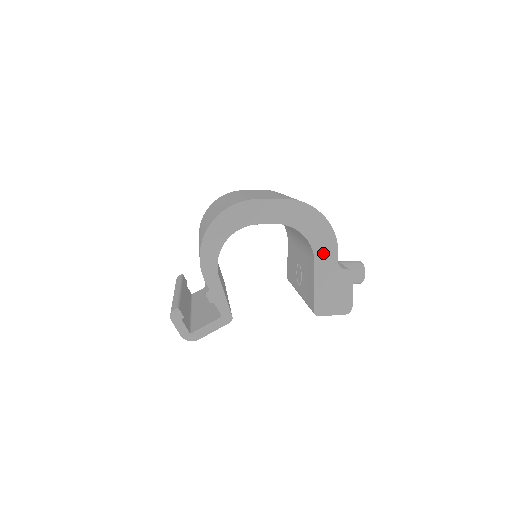
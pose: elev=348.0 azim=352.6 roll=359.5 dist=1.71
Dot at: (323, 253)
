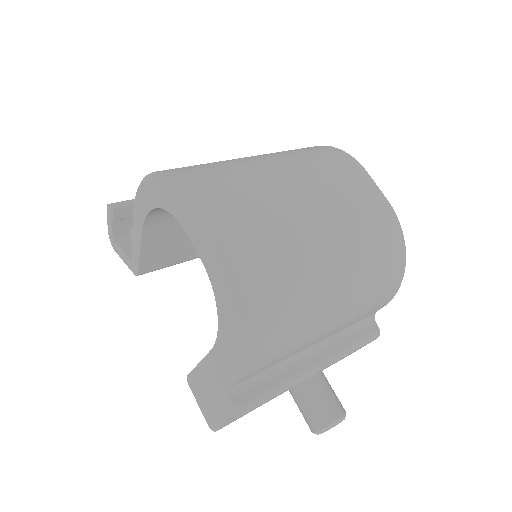
Dot at: (223, 357)
